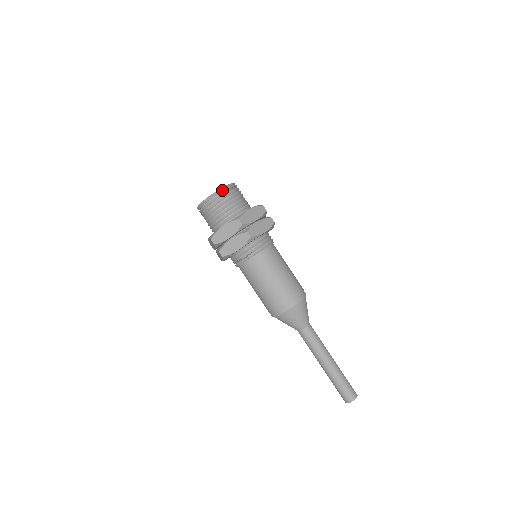
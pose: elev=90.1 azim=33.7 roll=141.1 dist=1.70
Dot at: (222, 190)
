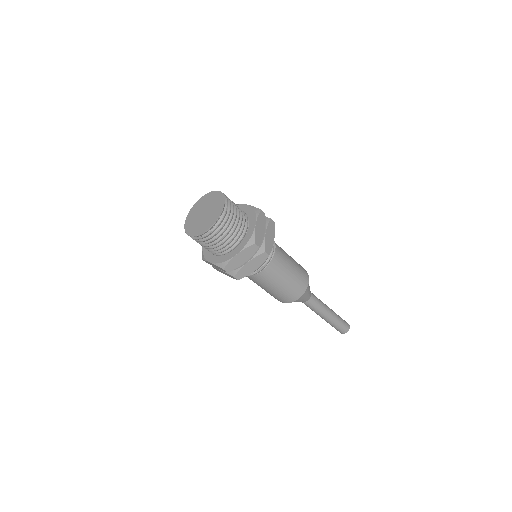
Dot at: (223, 214)
